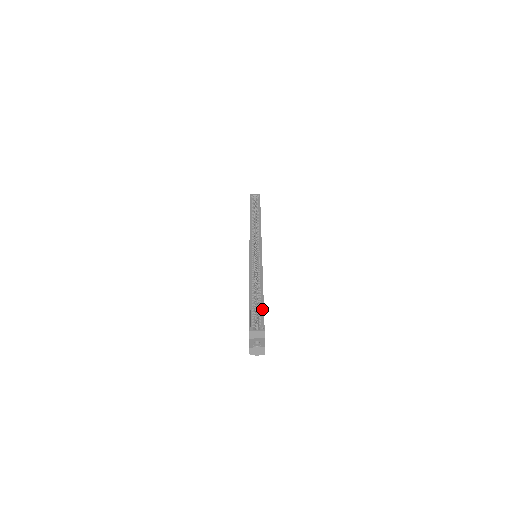
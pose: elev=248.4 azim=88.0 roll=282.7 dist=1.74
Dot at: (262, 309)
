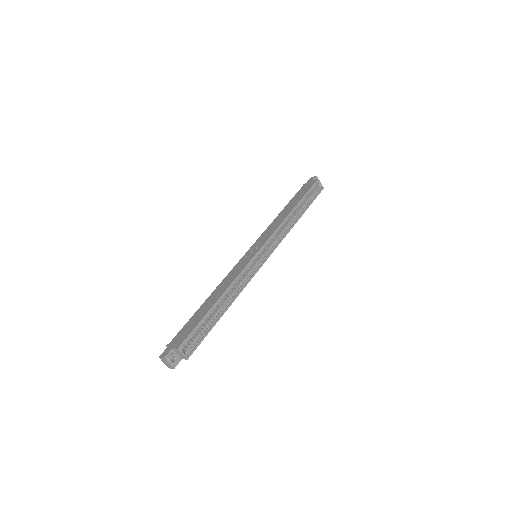
Dot at: (206, 334)
